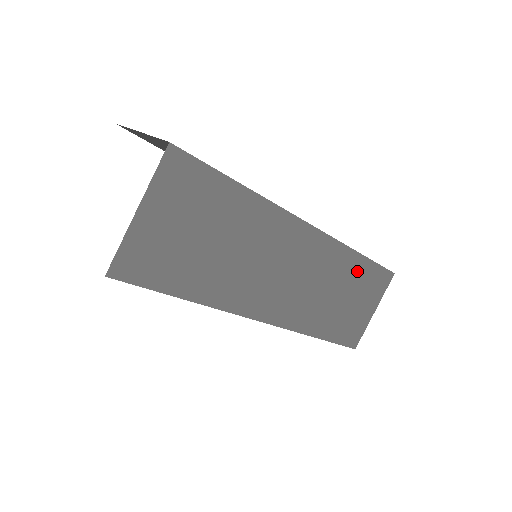
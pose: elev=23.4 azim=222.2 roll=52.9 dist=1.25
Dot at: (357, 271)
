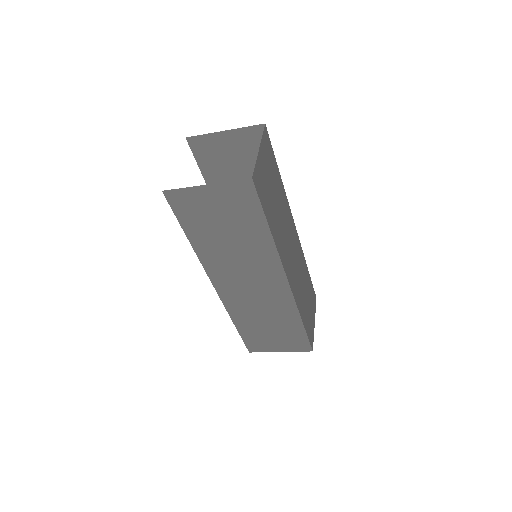
Dot at: (307, 280)
